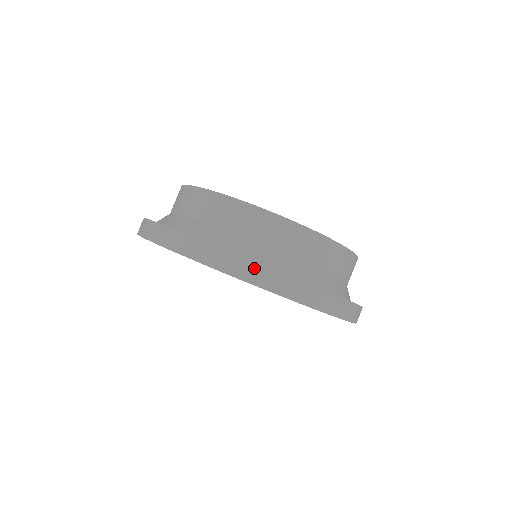
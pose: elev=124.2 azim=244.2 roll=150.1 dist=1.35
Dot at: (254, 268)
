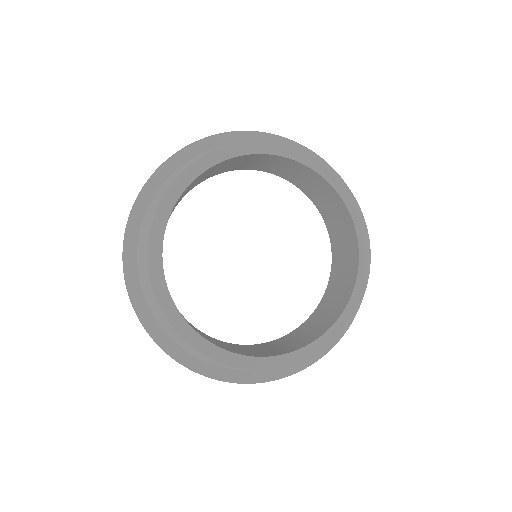
Dot at: (143, 326)
